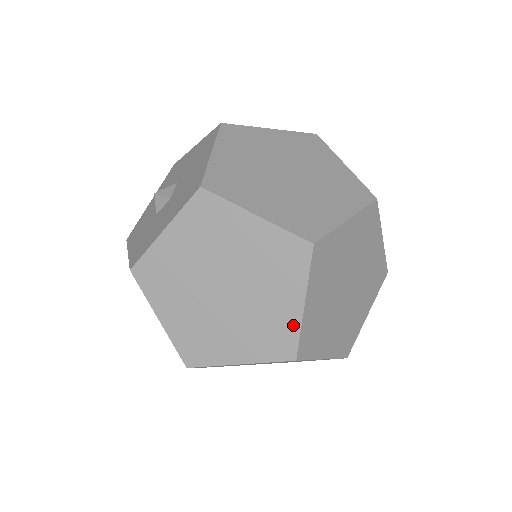
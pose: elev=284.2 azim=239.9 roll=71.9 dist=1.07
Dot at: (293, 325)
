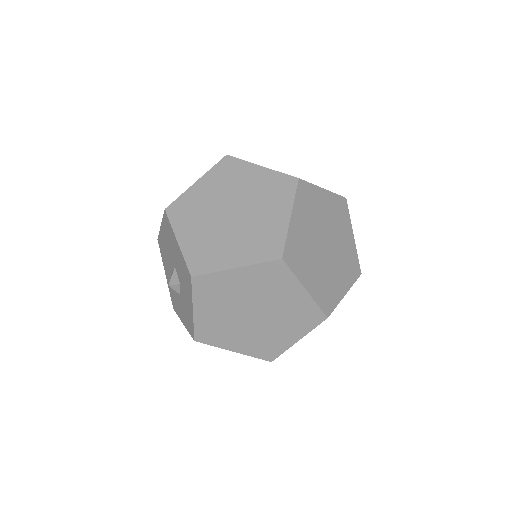
Dot at: (272, 175)
